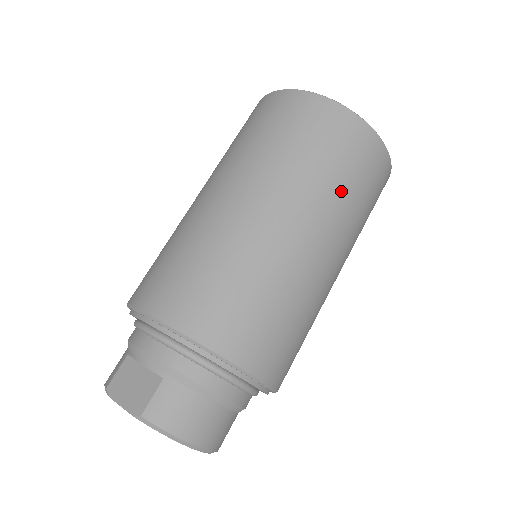
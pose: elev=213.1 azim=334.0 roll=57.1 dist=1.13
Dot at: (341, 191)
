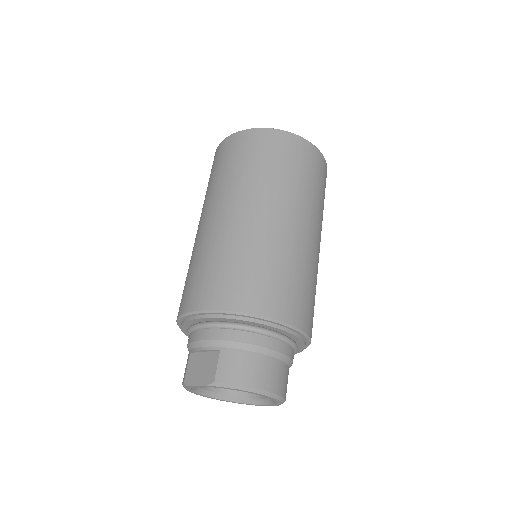
Dot at: (291, 180)
